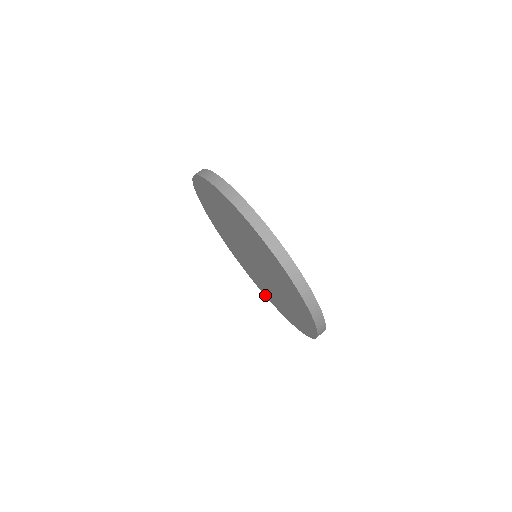
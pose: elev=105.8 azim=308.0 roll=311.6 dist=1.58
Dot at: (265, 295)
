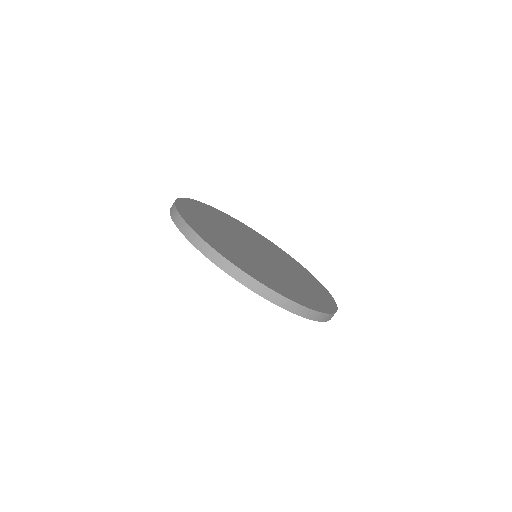
Dot at: occluded
